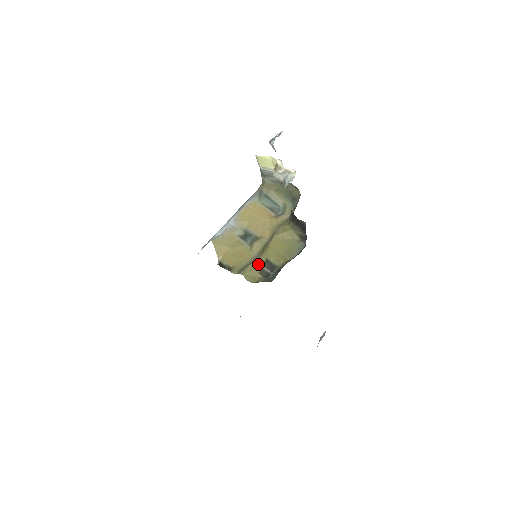
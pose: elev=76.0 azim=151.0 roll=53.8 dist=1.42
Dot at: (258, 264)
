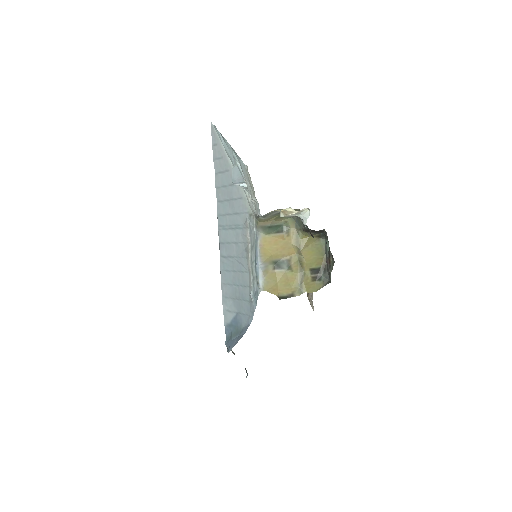
Dot at: (307, 277)
